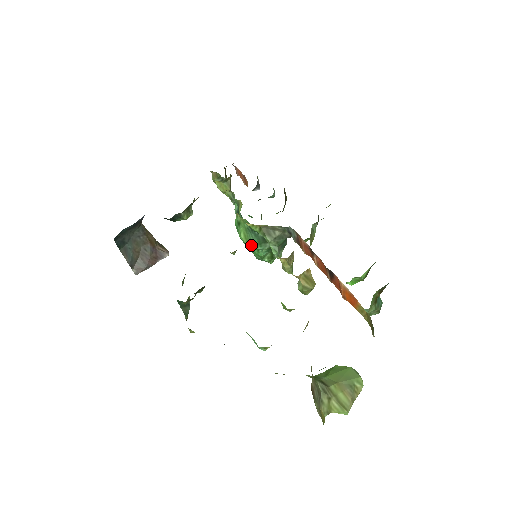
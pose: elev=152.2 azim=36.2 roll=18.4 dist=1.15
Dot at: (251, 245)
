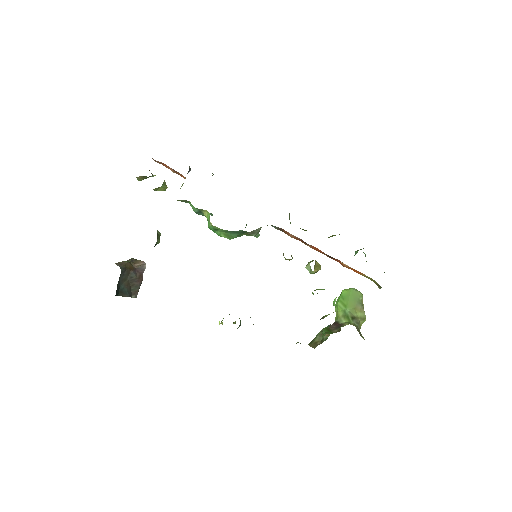
Dot at: (233, 238)
